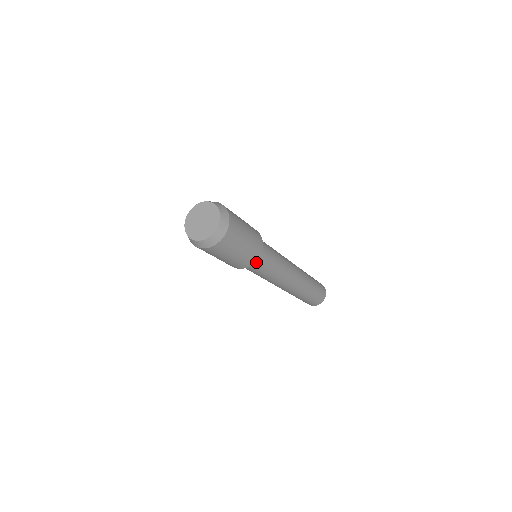
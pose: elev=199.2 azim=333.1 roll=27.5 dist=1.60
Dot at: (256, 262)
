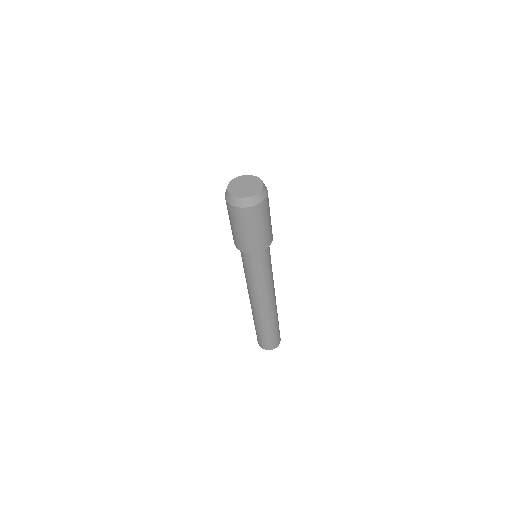
Dot at: occluded
